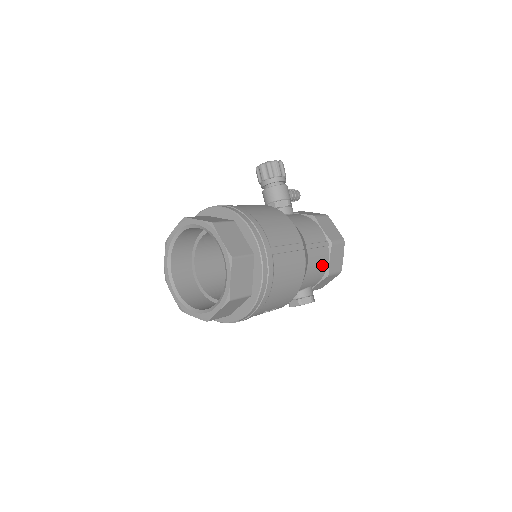
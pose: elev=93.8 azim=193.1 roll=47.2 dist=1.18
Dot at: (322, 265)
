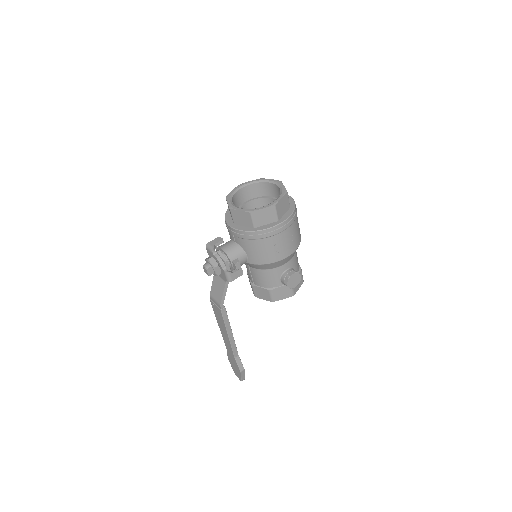
Dot at: occluded
